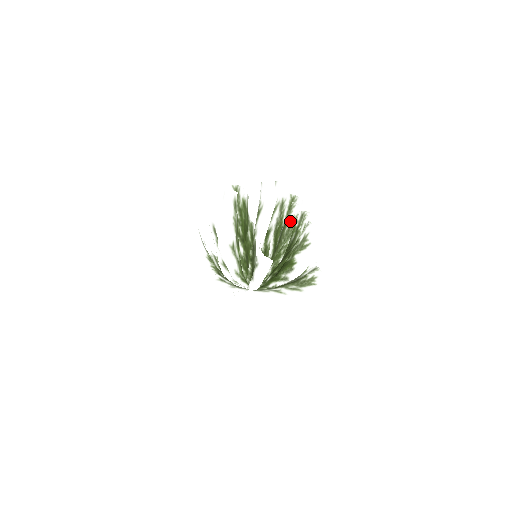
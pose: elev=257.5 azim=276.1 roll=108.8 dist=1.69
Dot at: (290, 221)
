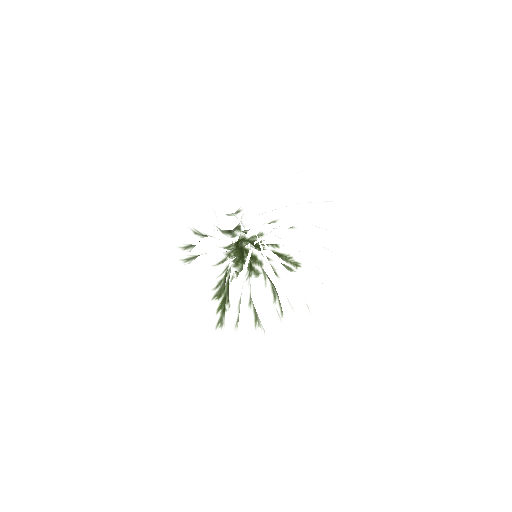
Dot at: occluded
